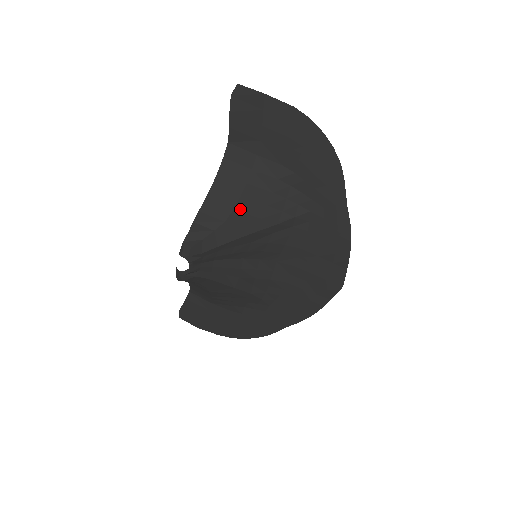
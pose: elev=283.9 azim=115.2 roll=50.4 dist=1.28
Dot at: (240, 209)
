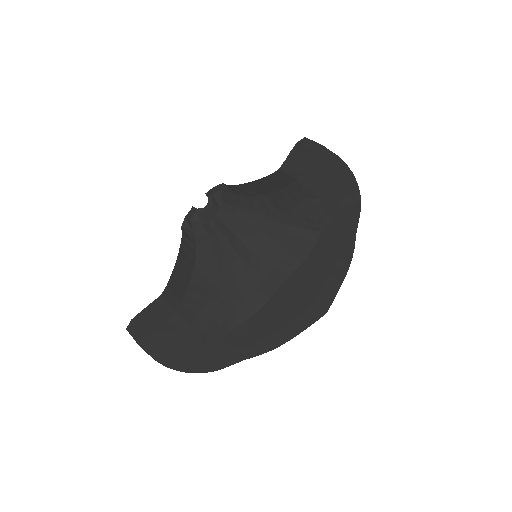
Dot at: (269, 197)
